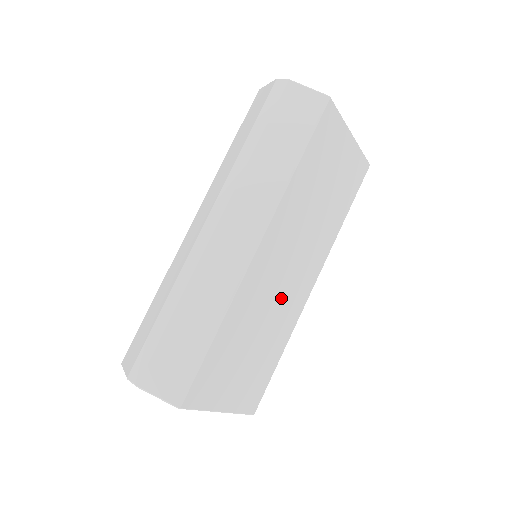
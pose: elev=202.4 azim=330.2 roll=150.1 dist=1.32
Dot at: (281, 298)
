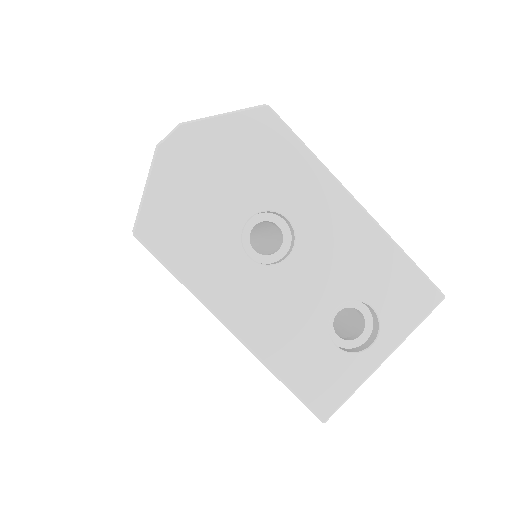
Dot at: occluded
